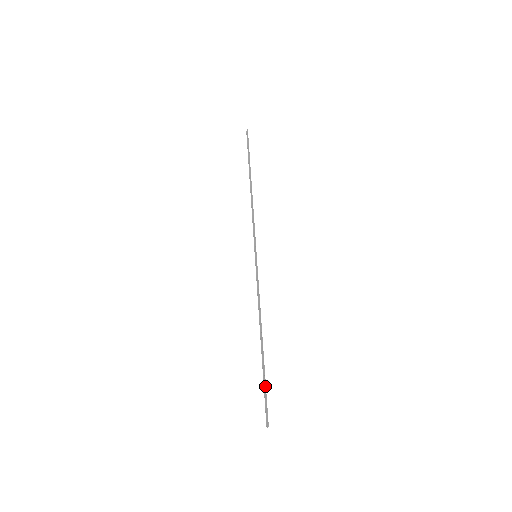
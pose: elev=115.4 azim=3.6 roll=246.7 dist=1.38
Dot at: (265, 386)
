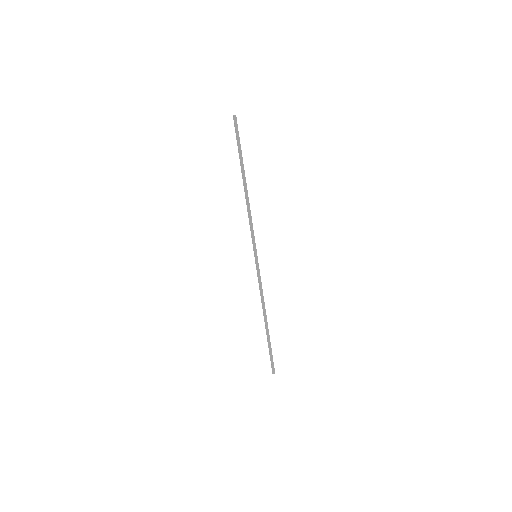
Dot at: occluded
